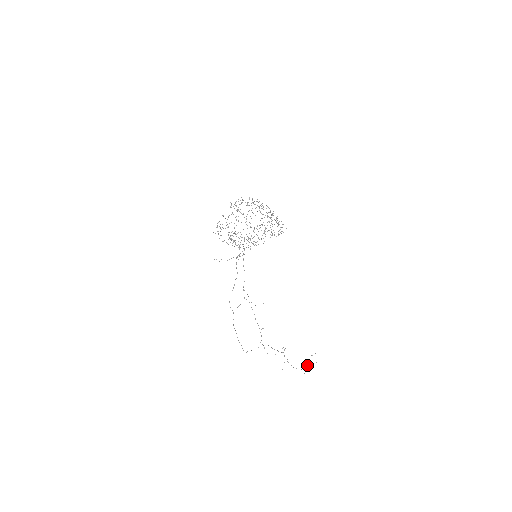
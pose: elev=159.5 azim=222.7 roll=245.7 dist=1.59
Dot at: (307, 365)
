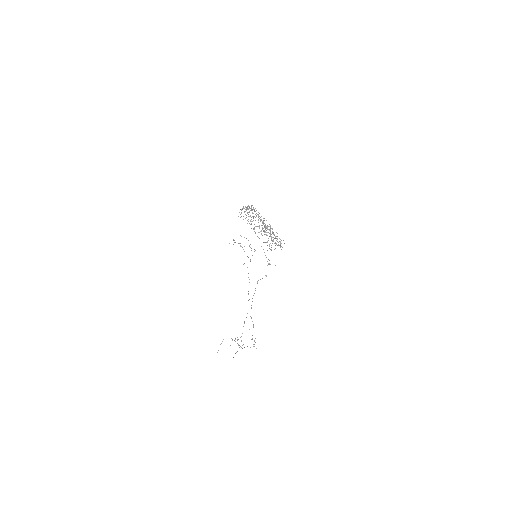
Dot at: occluded
